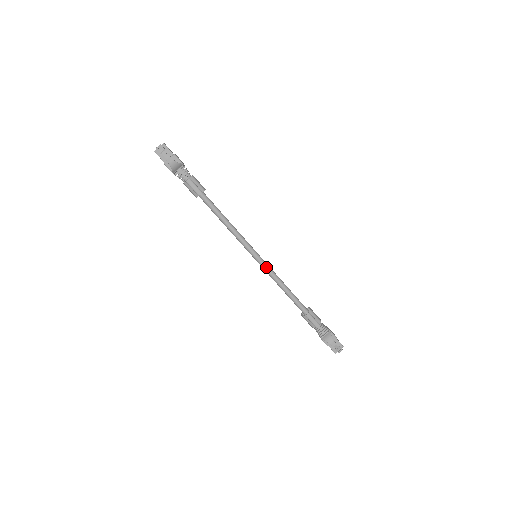
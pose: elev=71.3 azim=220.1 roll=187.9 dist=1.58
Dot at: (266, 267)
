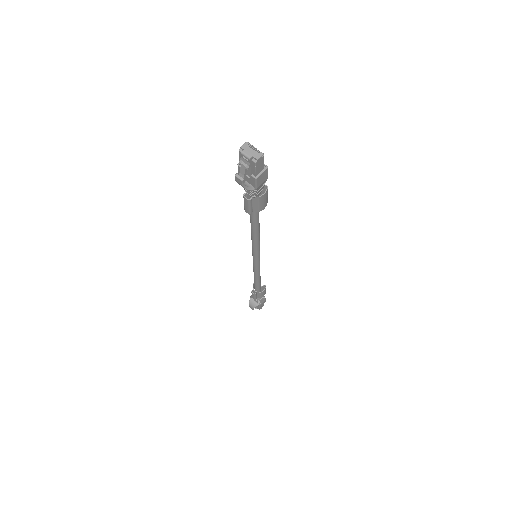
Dot at: (255, 265)
